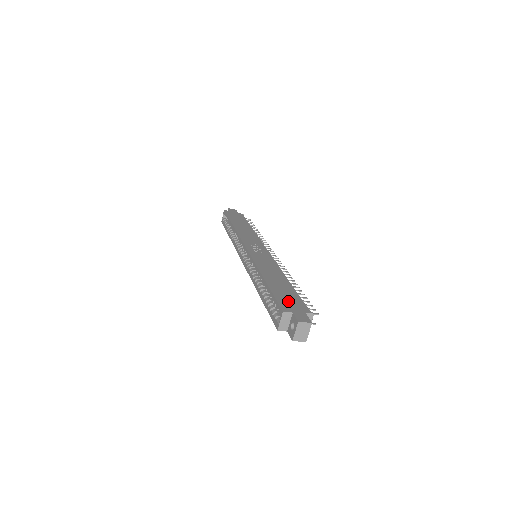
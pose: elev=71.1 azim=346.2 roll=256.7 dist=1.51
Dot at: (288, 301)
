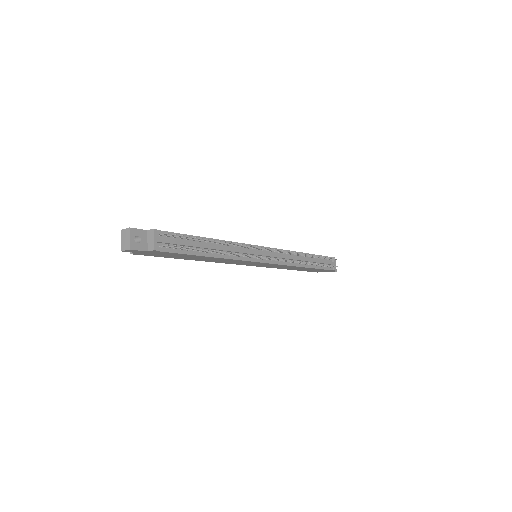
Dot at: occluded
